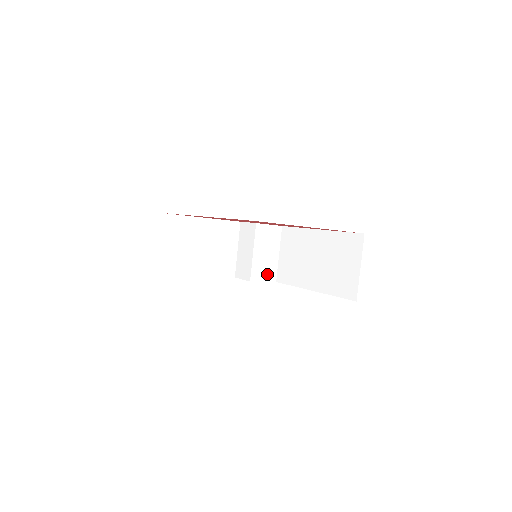
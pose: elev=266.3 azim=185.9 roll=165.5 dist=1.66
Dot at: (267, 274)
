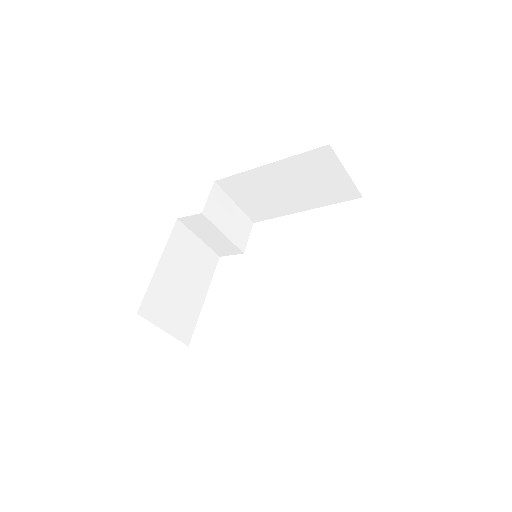
Dot at: (245, 229)
